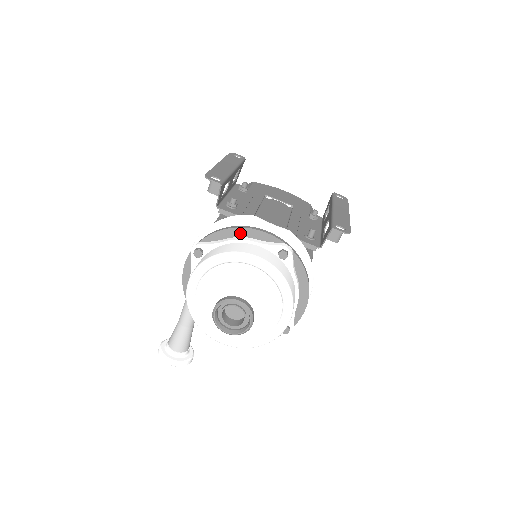
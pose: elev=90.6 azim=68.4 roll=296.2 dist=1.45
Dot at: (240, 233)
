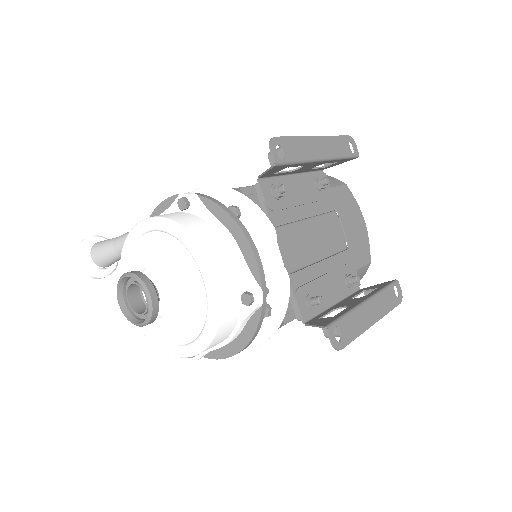
Dot at: (235, 232)
